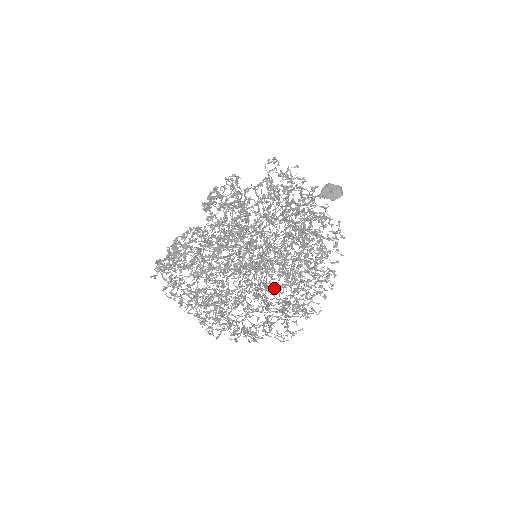
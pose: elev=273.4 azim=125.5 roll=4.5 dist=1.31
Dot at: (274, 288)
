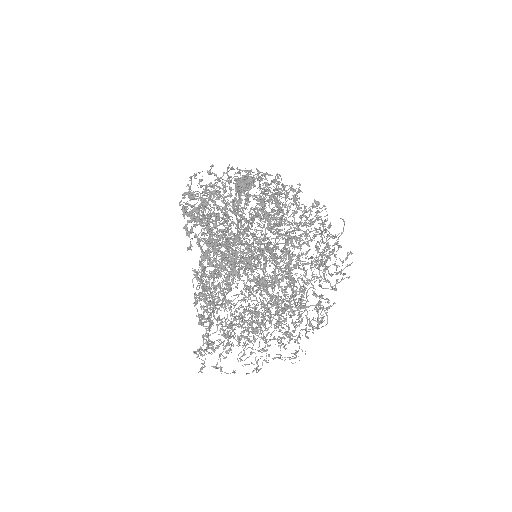
Dot at: (301, 236)
